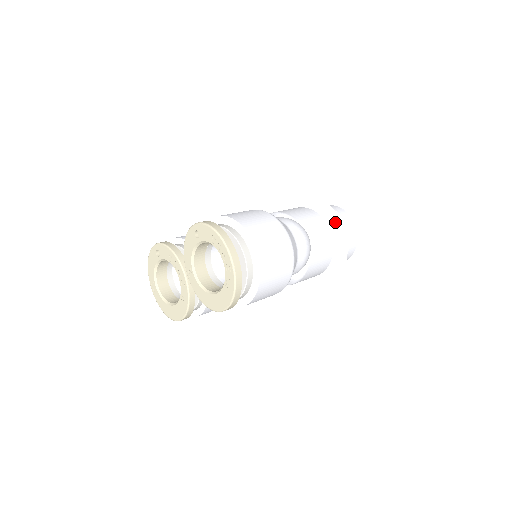
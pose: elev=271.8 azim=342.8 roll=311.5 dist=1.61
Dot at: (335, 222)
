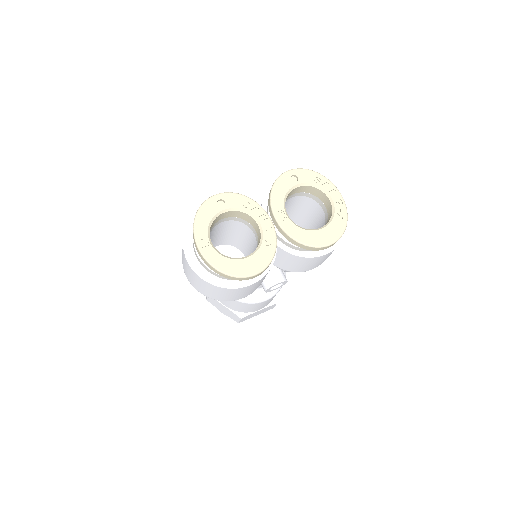
Dot at: occluded
